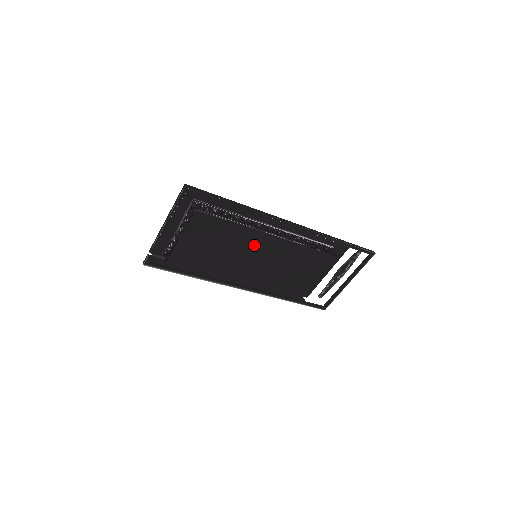
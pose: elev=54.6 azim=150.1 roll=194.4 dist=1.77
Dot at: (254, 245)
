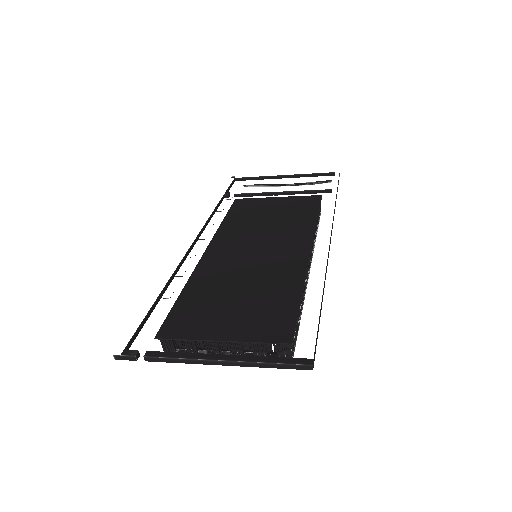
Dot at: occluded
